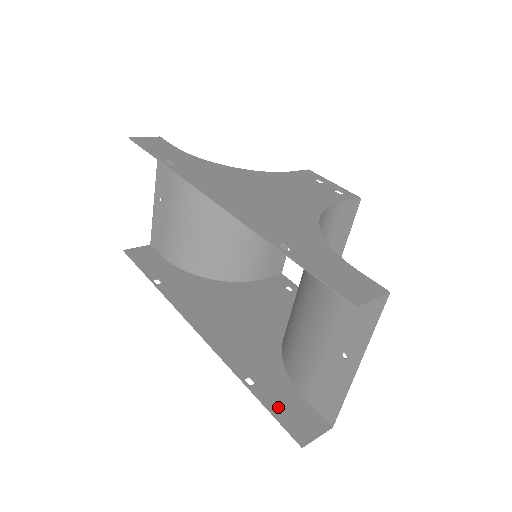
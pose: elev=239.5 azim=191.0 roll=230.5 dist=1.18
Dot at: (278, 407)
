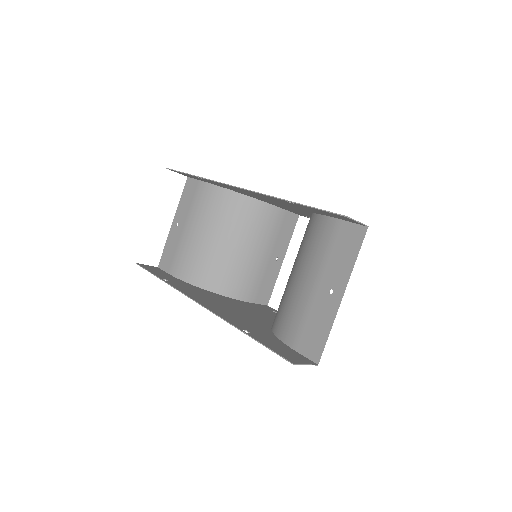
Dot at: (271, 346)
